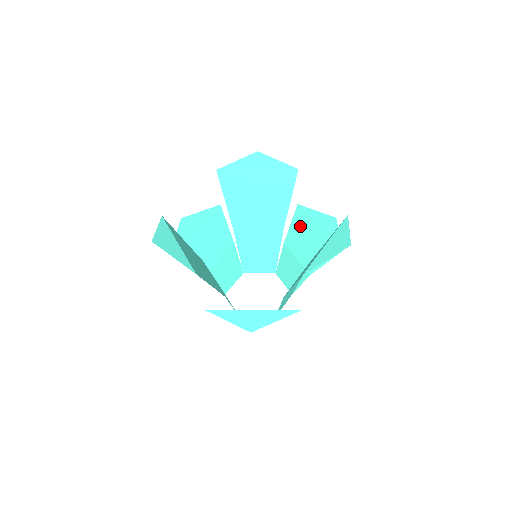
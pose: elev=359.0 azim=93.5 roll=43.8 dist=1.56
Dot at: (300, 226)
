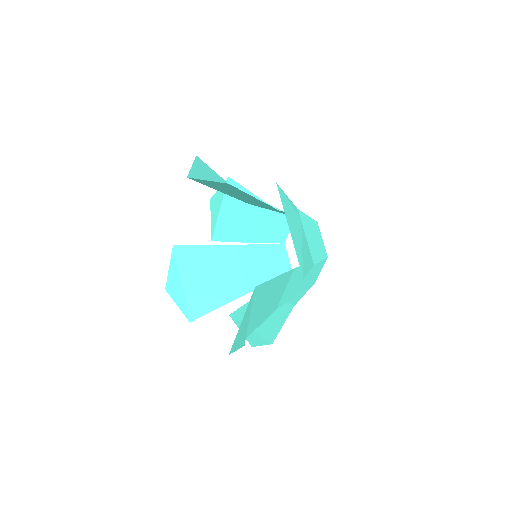
Dot at: occluded
